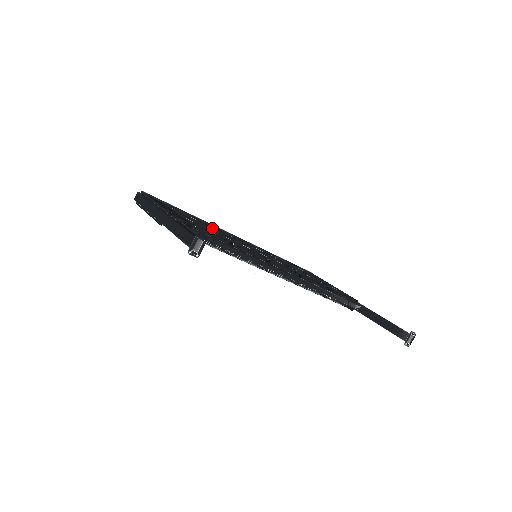
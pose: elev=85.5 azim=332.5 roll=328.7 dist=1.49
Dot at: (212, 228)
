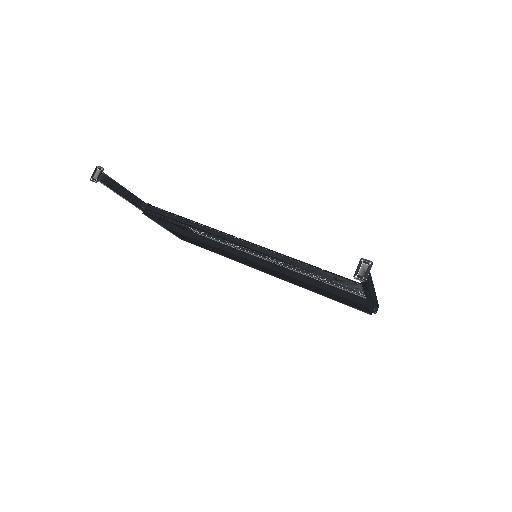
Dot at: occluded
